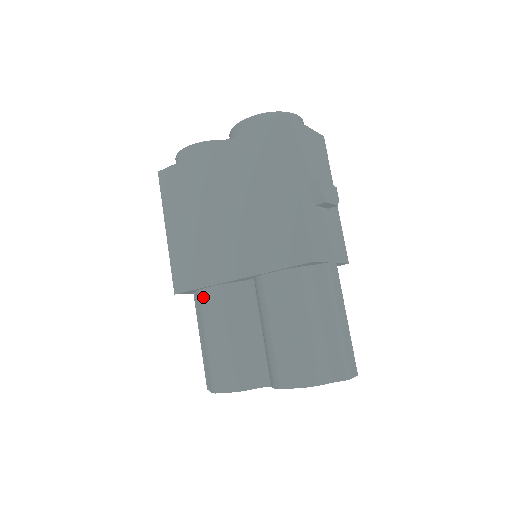
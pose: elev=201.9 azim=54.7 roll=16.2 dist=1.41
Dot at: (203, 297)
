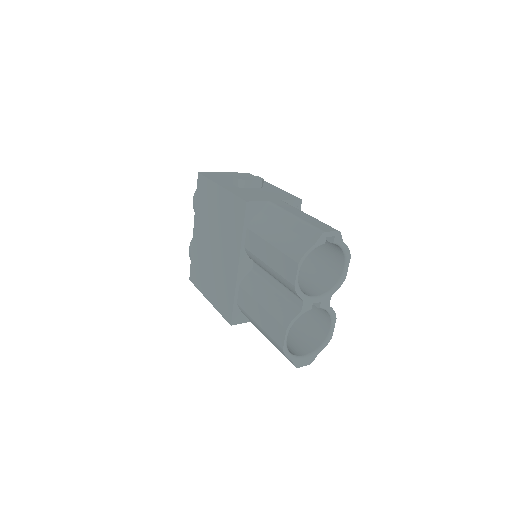
Dot at: (240, 305)
